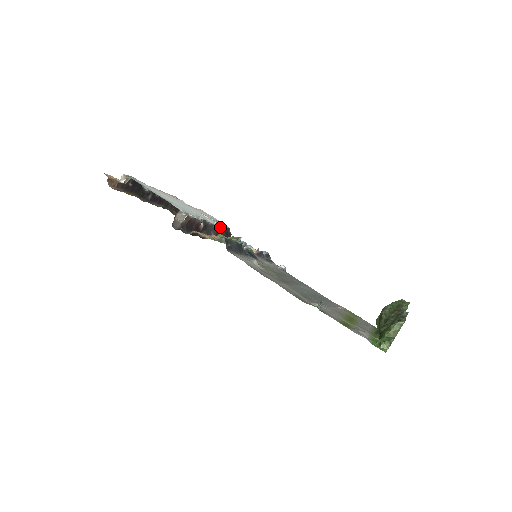
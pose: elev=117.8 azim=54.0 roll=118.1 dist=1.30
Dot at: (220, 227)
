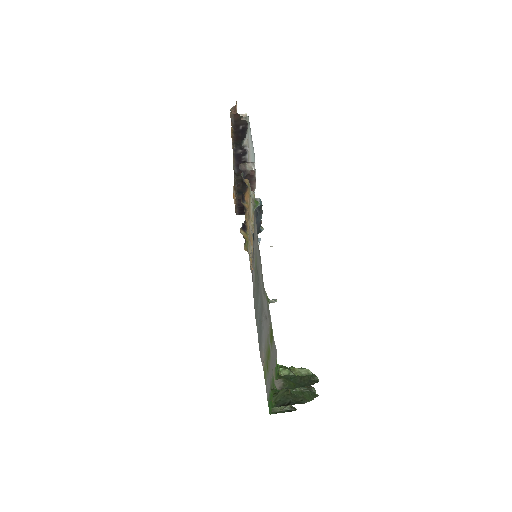
Dot at: occluded
